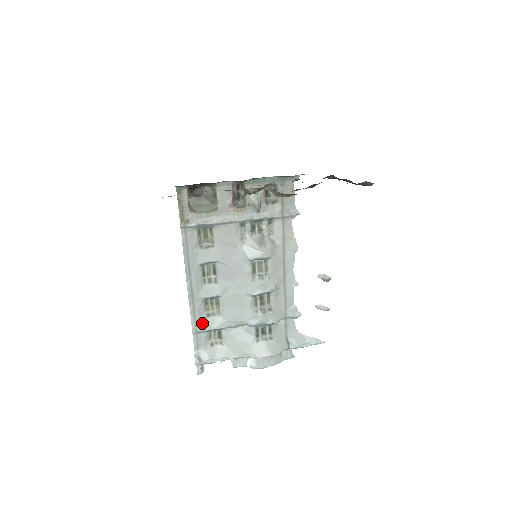
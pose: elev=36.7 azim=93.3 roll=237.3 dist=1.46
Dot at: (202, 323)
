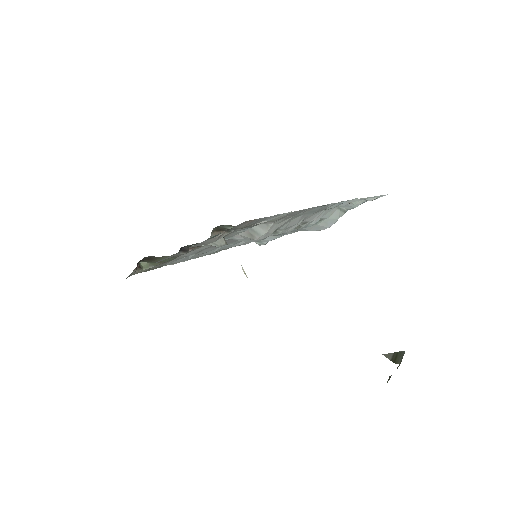
Dot at: (244, 243)
